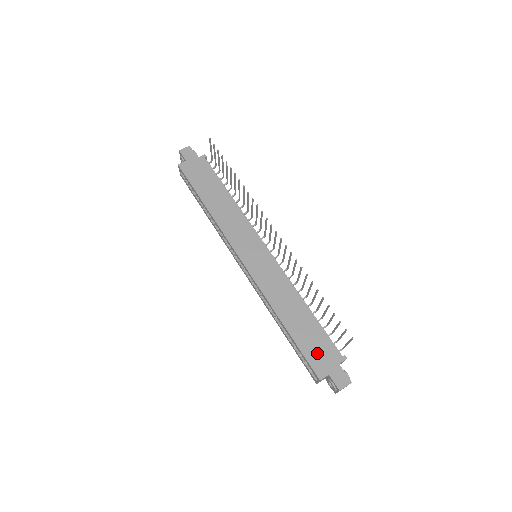
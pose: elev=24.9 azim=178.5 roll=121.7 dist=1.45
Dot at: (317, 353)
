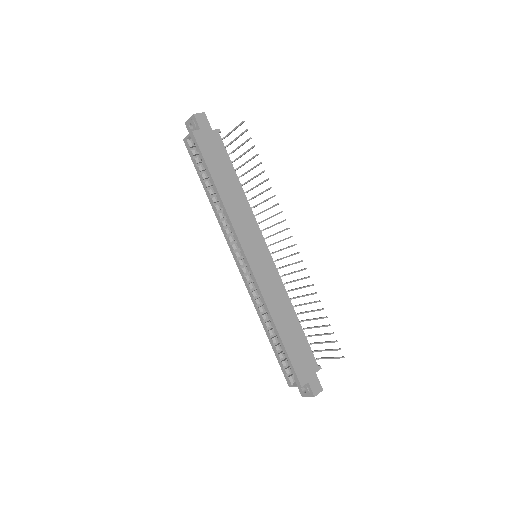
Dot at: (301, 362)
